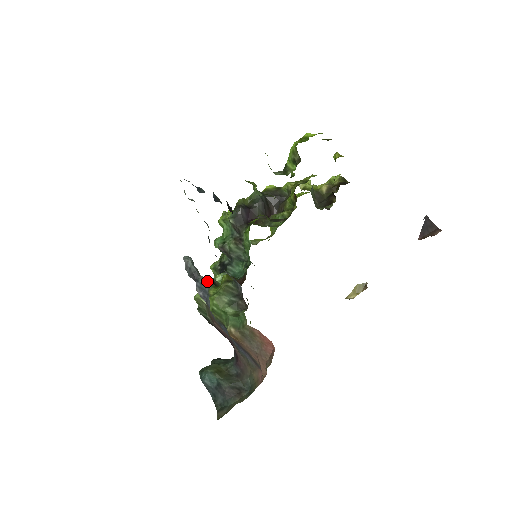
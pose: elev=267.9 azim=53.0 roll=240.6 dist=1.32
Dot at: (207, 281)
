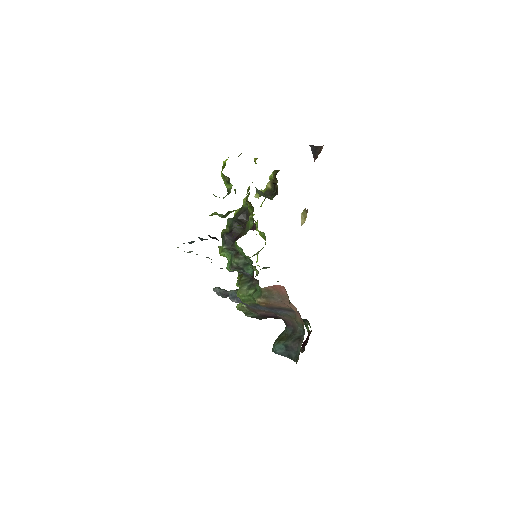
Dot at: (233, 290)
